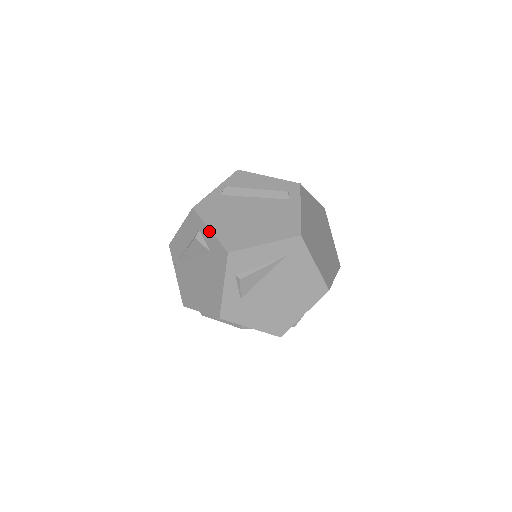
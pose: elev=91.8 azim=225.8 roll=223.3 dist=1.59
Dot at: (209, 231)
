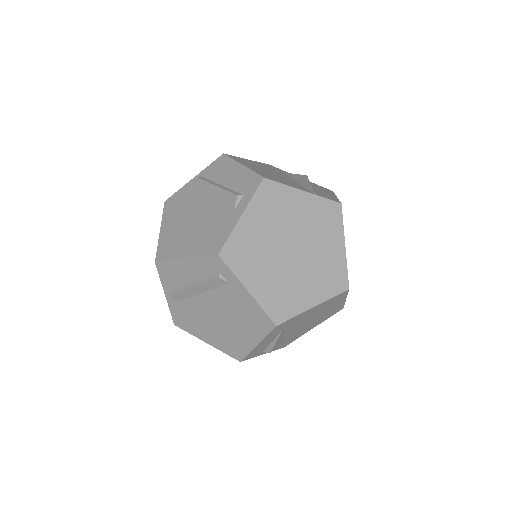
Dot at: (208, 343)
